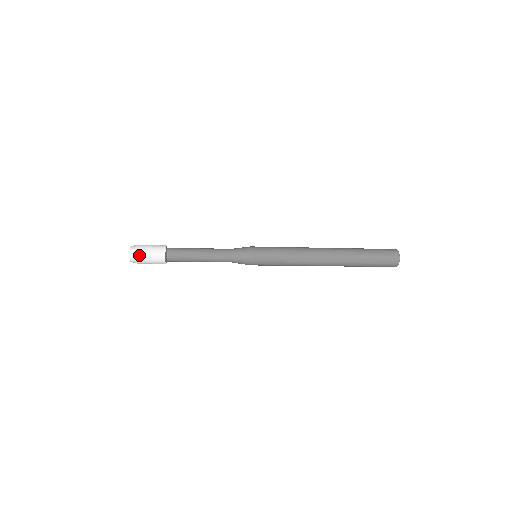
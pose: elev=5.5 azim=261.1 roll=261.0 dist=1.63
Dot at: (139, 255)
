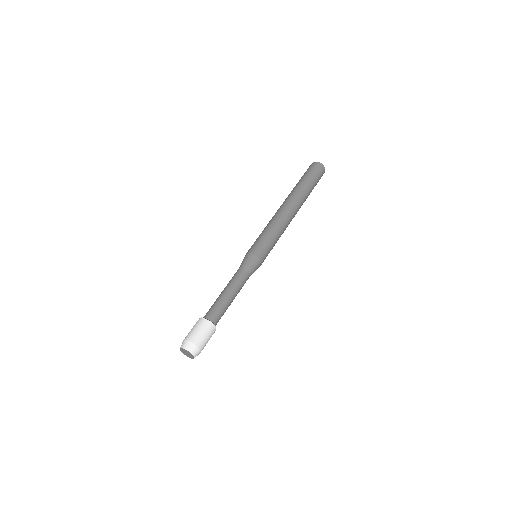
Dot at: occluded
